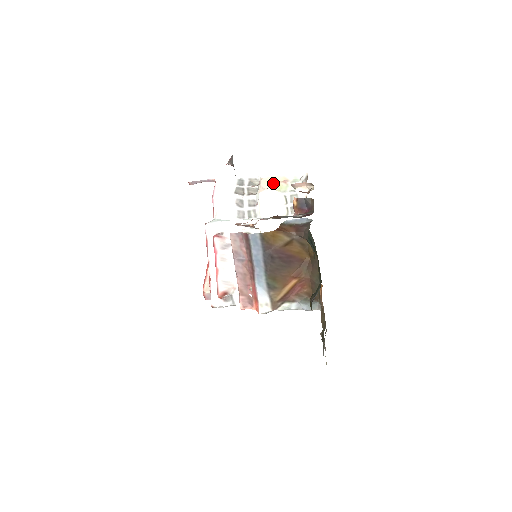
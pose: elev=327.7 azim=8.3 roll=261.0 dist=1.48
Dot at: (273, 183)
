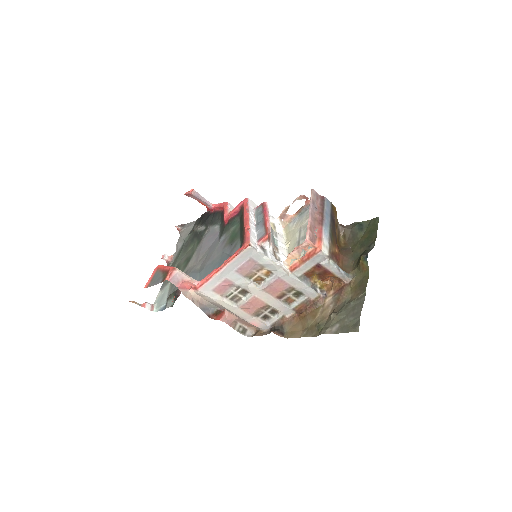
Dot at: occluded
